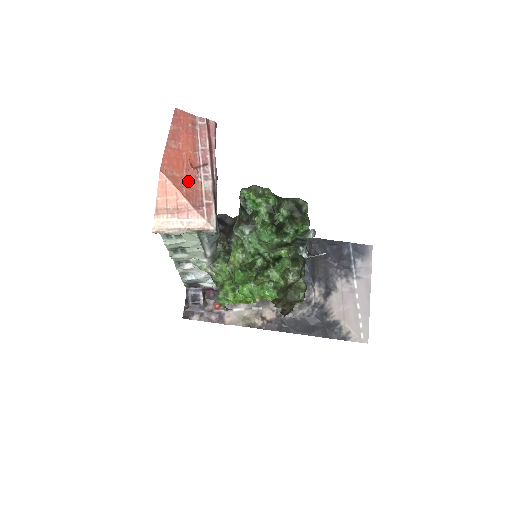
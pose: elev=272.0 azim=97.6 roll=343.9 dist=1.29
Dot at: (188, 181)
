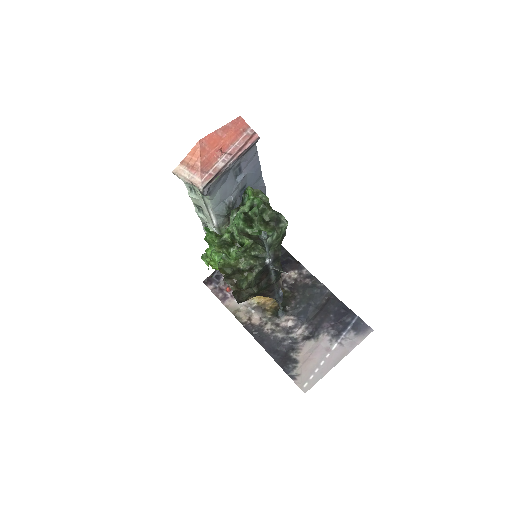
Dot at: (211, 156)
